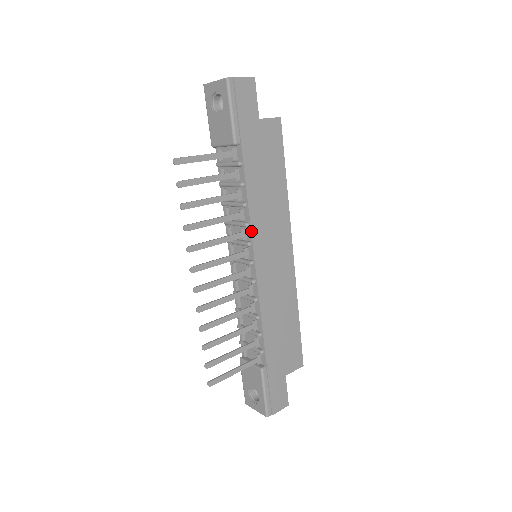
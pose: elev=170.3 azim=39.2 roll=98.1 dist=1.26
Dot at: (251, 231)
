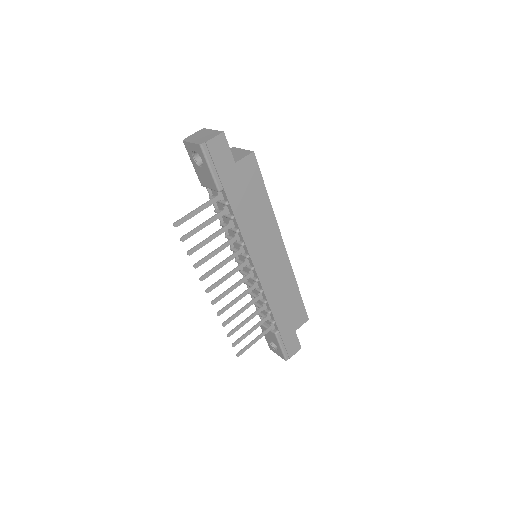
Dot at: (247, 248)
